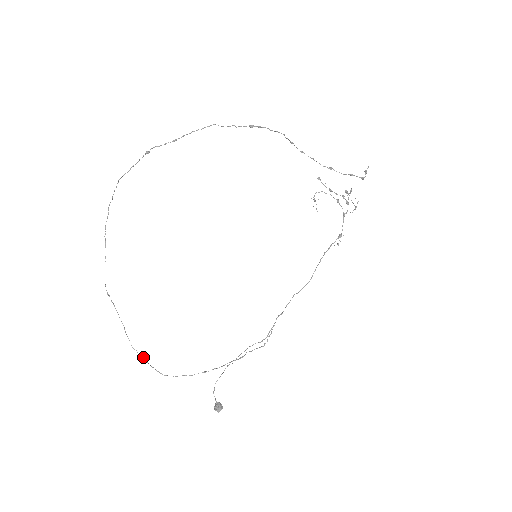
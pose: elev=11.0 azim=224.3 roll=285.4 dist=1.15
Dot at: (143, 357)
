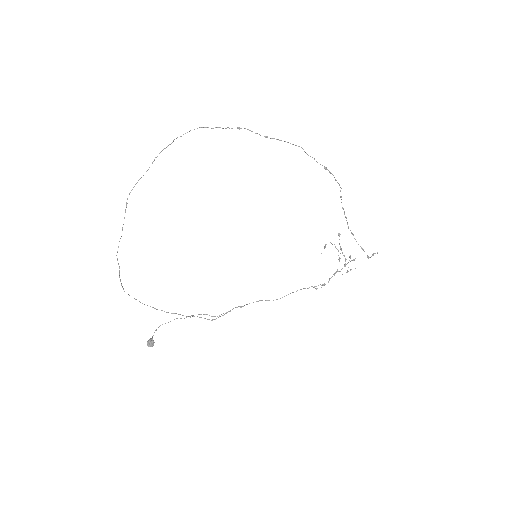
Dot at: (119, 268)
